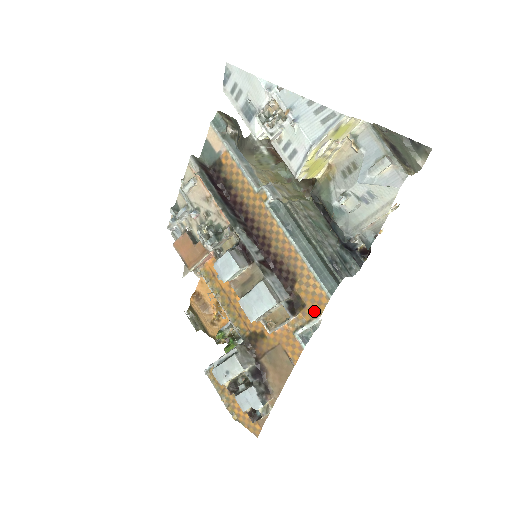
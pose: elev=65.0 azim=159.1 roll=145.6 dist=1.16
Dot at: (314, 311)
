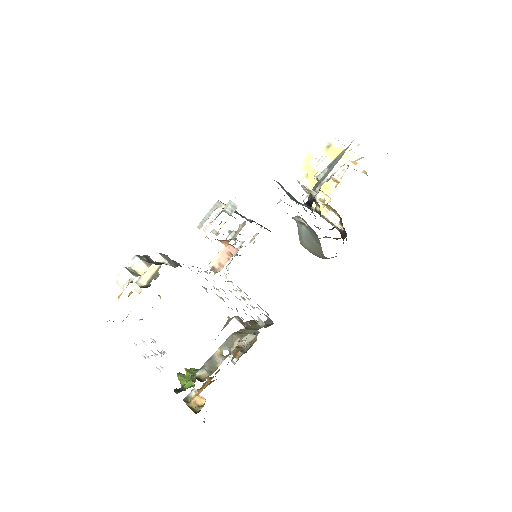
Dot at: occluded
